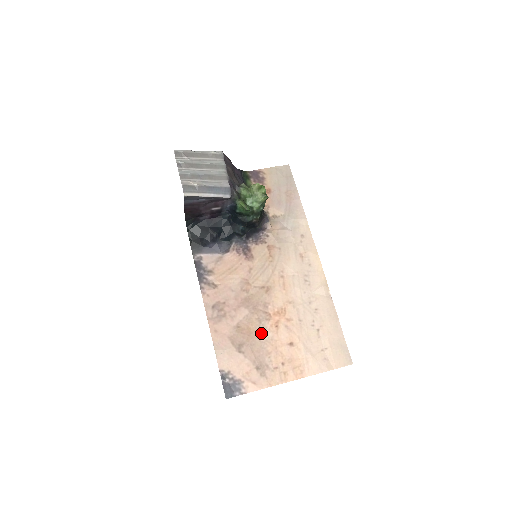
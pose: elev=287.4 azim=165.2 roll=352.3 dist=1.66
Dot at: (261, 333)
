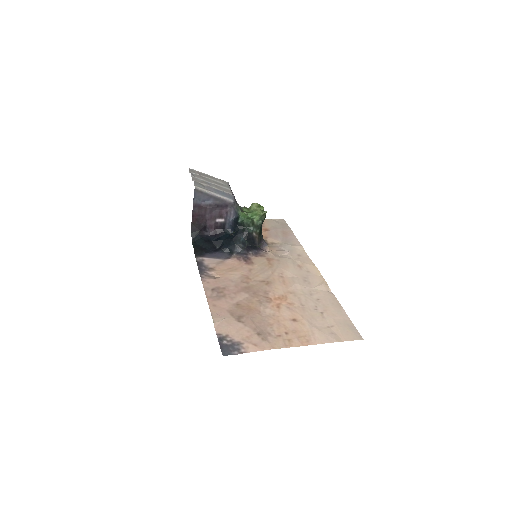
Dot at: (262, 310)
